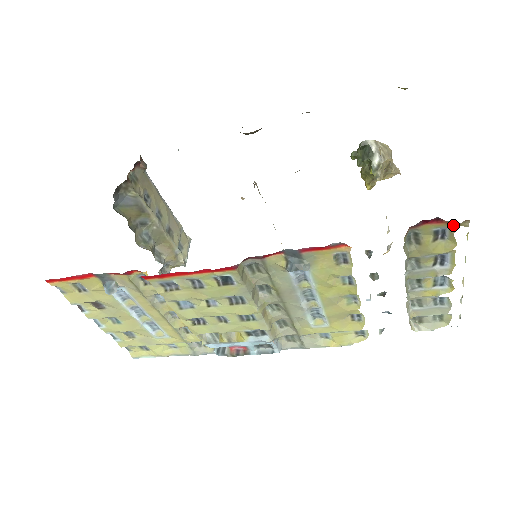
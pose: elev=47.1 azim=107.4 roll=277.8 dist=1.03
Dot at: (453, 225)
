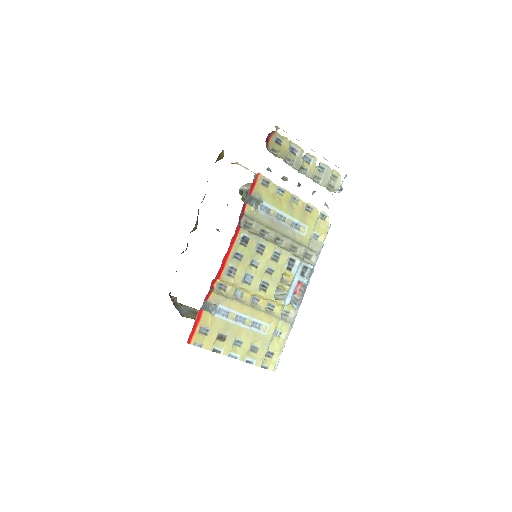
Dot at: (275, 133)
